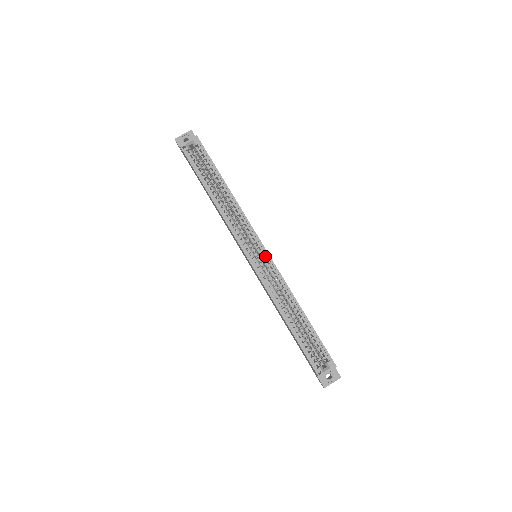
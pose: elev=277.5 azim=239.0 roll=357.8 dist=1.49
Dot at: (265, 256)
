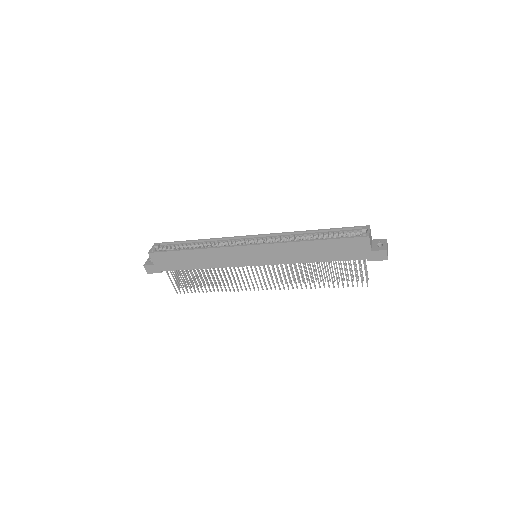
Dot at: (257, 238)
